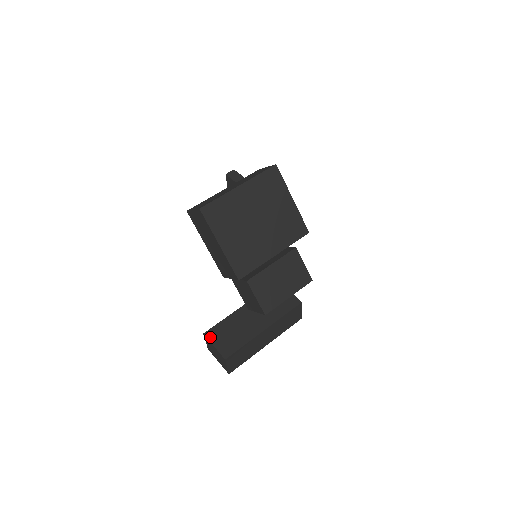
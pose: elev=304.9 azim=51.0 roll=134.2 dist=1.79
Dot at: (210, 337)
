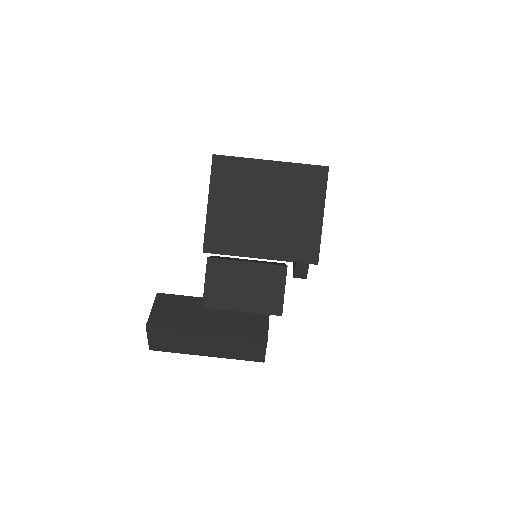
Dot at: (158, 299)
